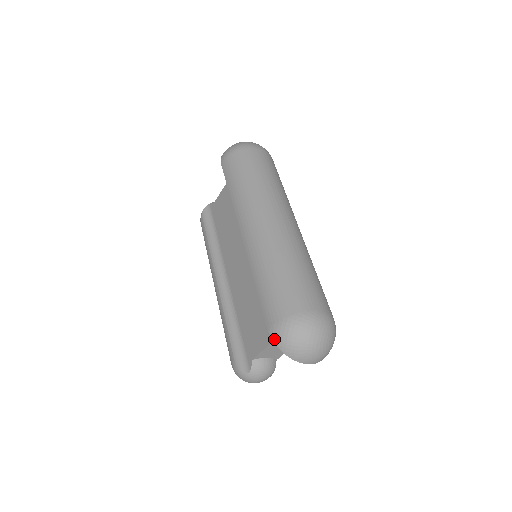
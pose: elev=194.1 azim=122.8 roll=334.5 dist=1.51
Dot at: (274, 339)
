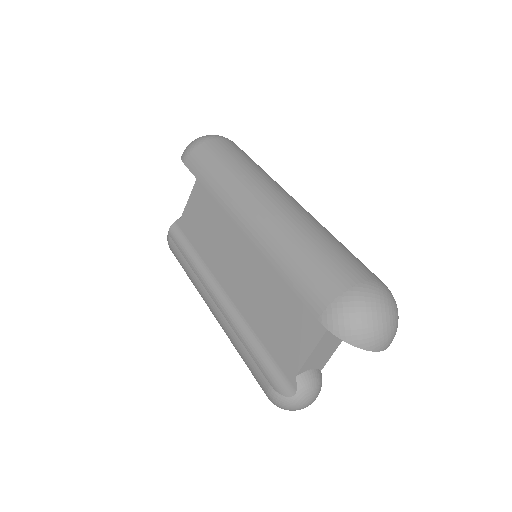
Dot at: (331, 329)
